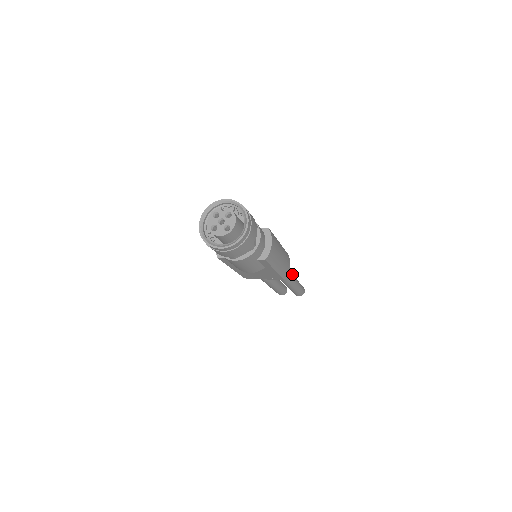
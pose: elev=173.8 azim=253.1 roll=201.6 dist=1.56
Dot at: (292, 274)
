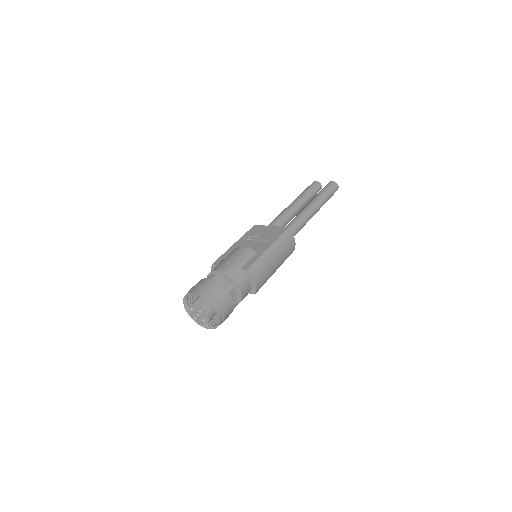
Dot at: (309, 212)
